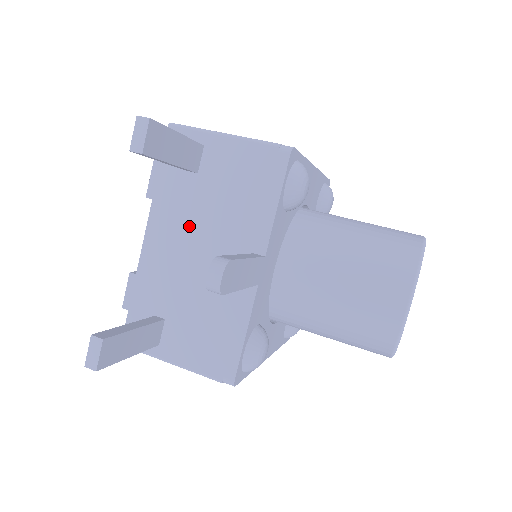
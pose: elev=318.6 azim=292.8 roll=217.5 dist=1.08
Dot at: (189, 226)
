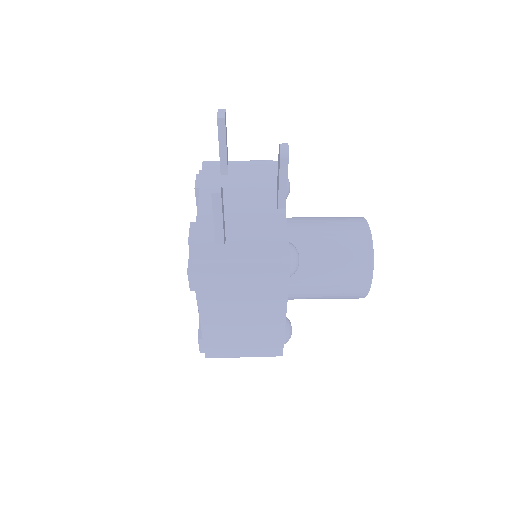
Dot at: (229, 195)
